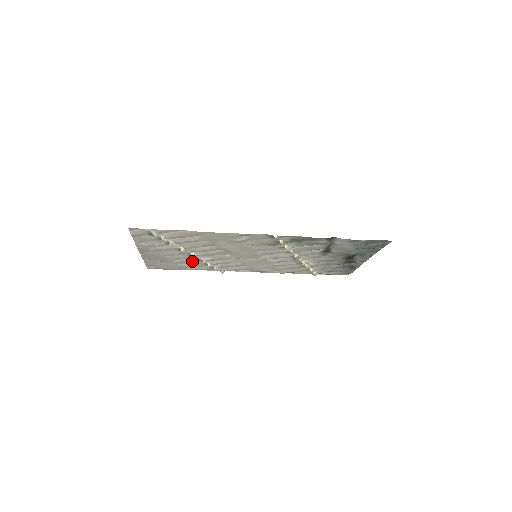
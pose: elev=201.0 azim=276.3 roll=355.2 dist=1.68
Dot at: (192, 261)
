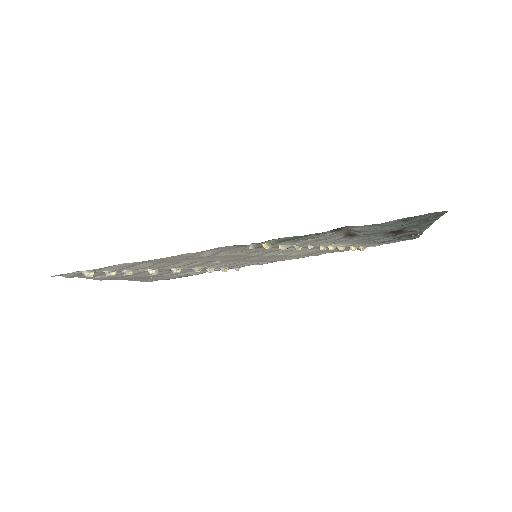
Dot at: (186, 271)
